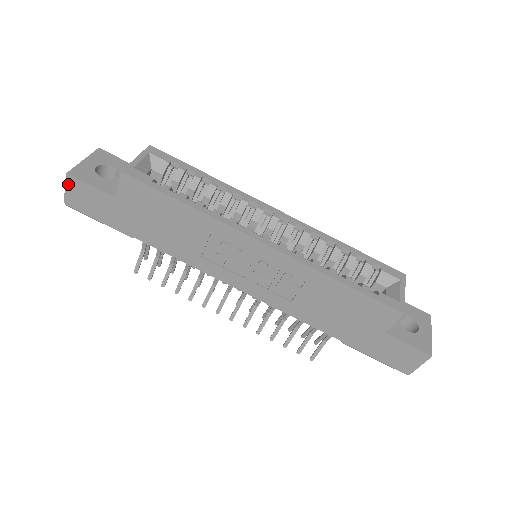
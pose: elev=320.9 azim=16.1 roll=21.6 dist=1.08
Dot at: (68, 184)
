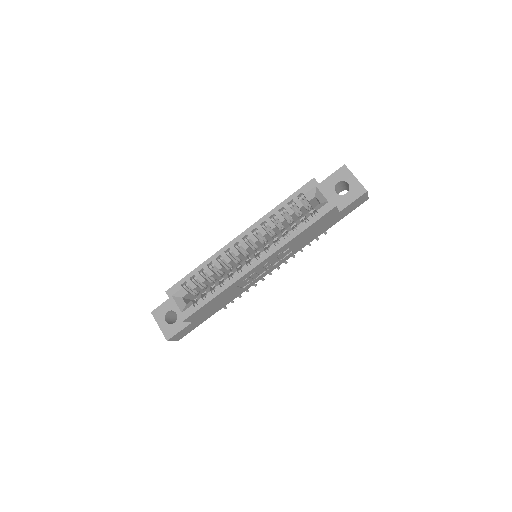
Dot at: (172, 340)
